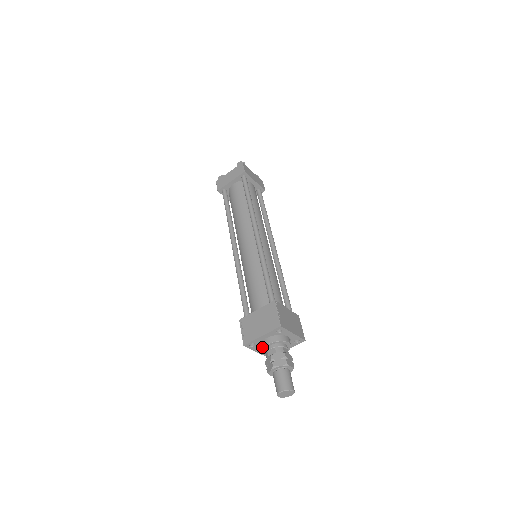
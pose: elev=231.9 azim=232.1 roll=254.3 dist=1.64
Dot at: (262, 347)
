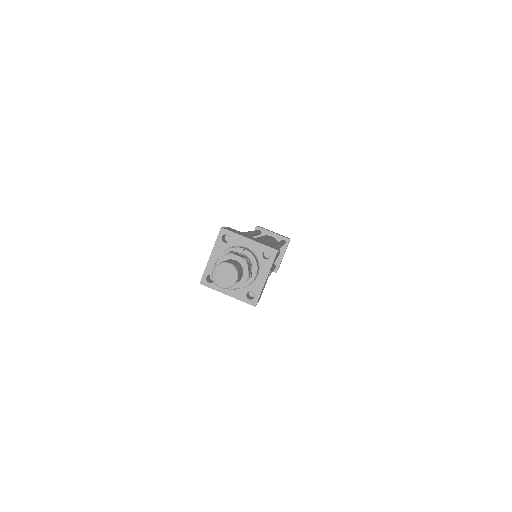
Dot at: occluded
